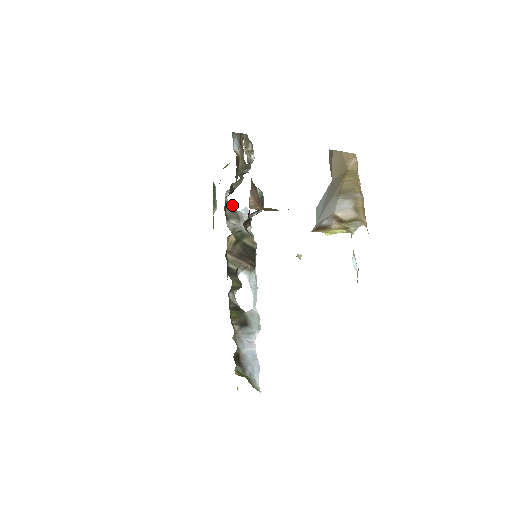
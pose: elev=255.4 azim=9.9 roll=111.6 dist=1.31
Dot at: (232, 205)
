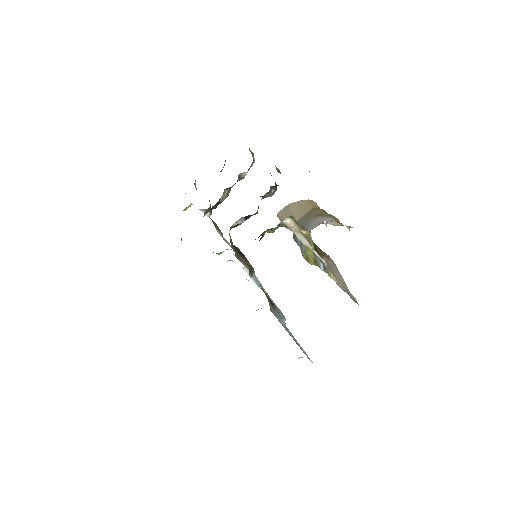
Dot at: occluded
